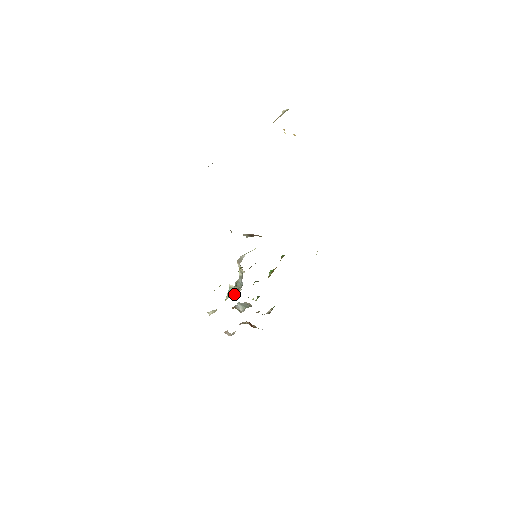
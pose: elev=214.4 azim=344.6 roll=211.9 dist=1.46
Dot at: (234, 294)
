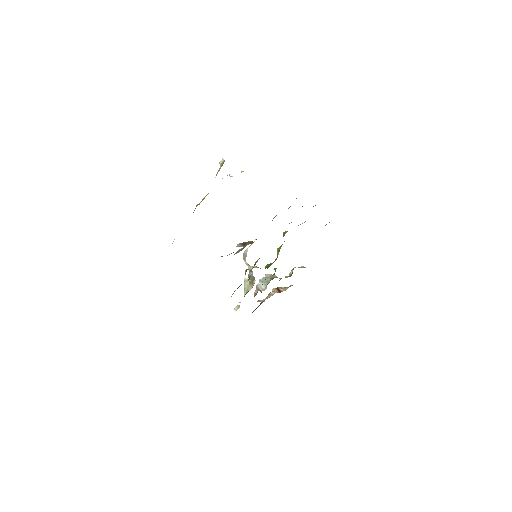
Dot at: (250, 287)
